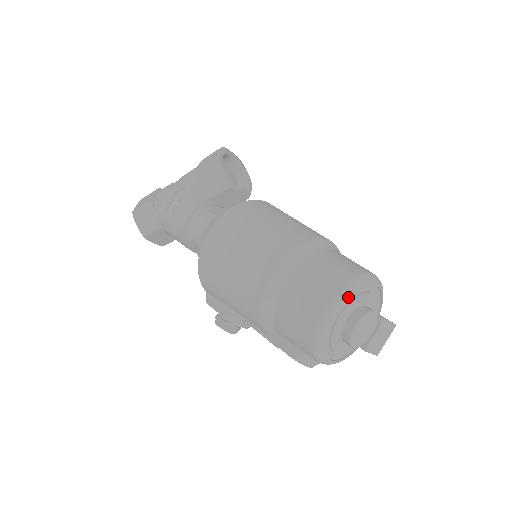
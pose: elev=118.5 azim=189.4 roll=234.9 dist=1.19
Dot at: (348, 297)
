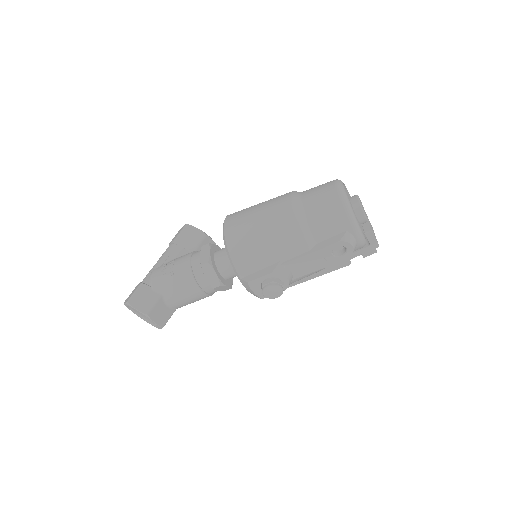
Dot at: (342, 183)
